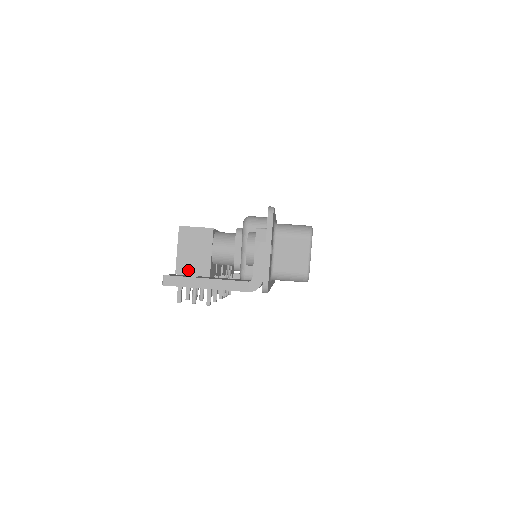
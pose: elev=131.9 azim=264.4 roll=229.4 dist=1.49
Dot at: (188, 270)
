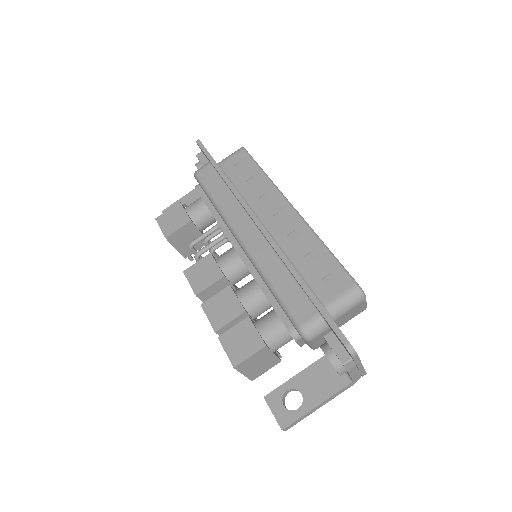
Dot at: (261, 373)
